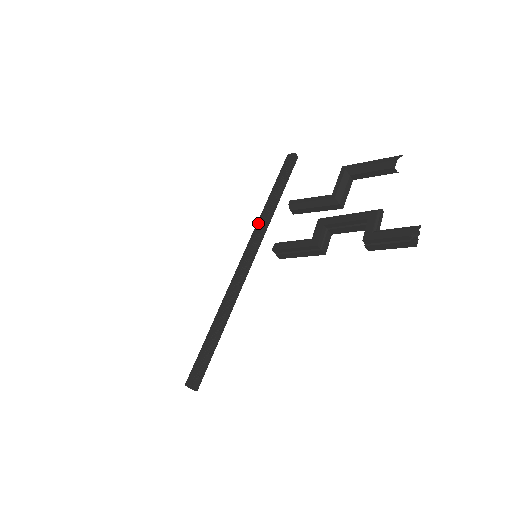
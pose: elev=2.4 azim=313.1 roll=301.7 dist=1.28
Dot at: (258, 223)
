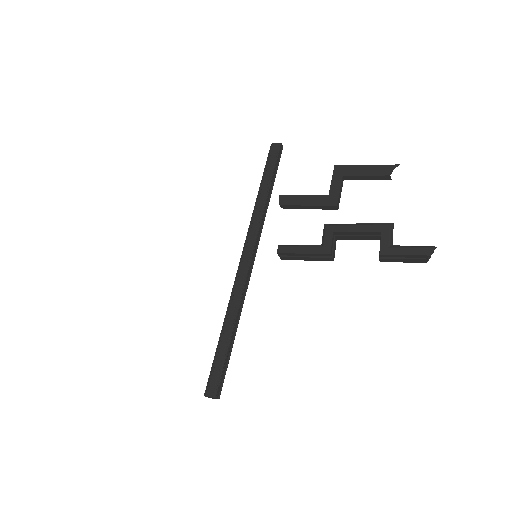
Dot at: (253, 220)
